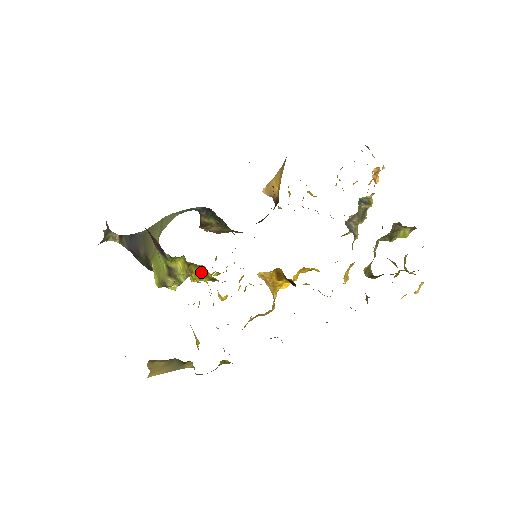
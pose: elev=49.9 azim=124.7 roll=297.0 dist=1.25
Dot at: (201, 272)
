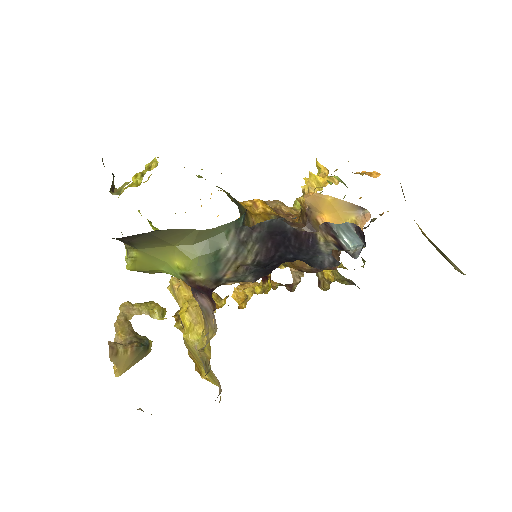
Dot at: occluded
